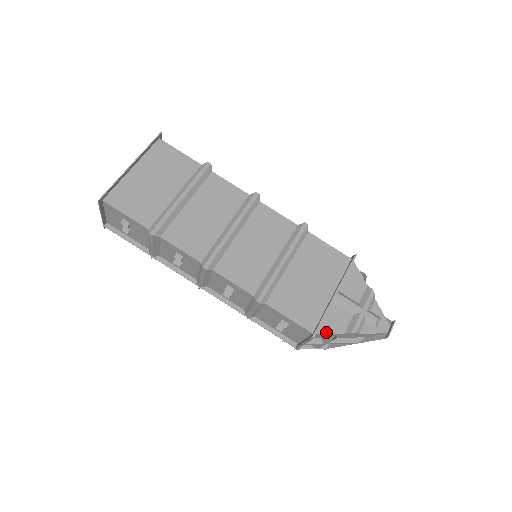
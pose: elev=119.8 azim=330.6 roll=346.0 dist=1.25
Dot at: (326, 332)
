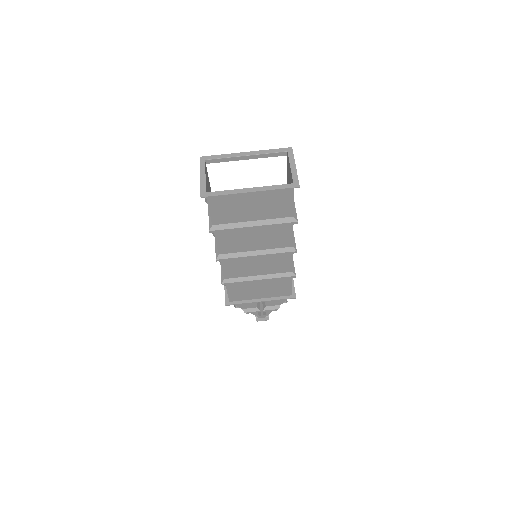
Dot at: (236, 305)
